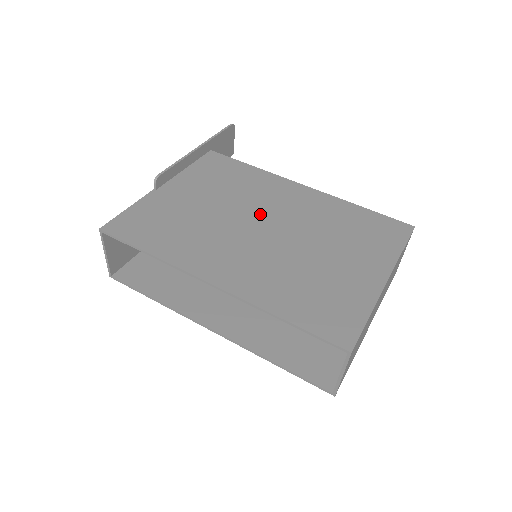
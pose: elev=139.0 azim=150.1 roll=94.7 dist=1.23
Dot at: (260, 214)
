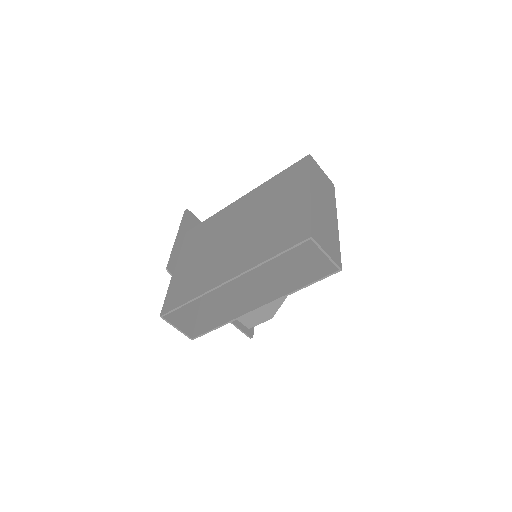
Dot at: (229, 231)
